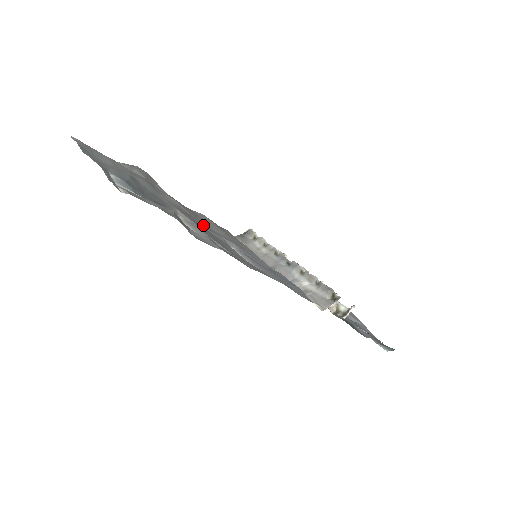
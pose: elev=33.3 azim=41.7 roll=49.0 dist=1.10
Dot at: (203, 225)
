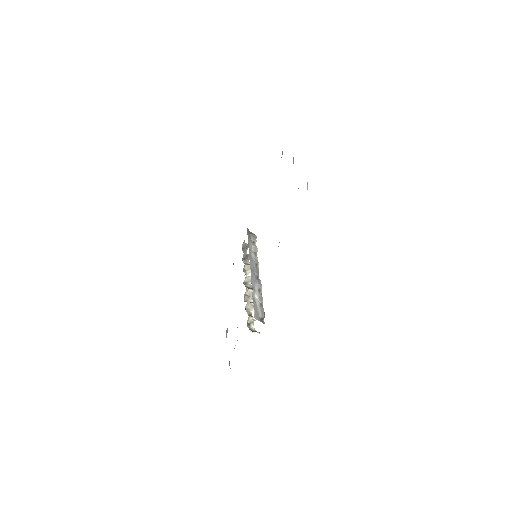
Dot at: occluded
